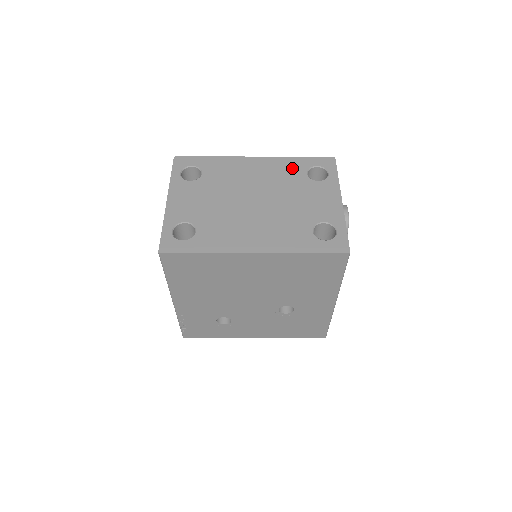
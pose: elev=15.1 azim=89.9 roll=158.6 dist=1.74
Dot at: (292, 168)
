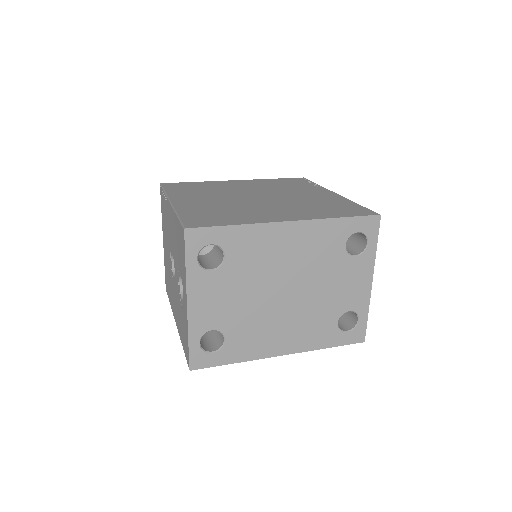
Dot at: (331, 239)
